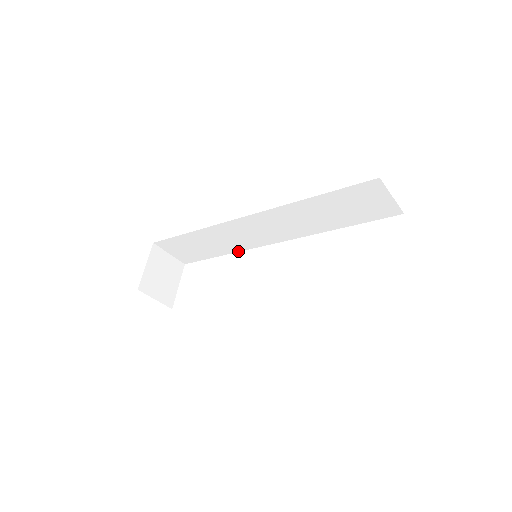
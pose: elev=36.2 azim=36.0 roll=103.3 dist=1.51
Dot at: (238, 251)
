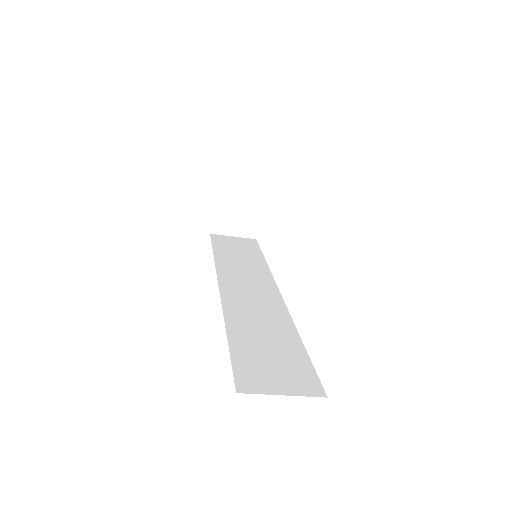
Dot at: occluded
